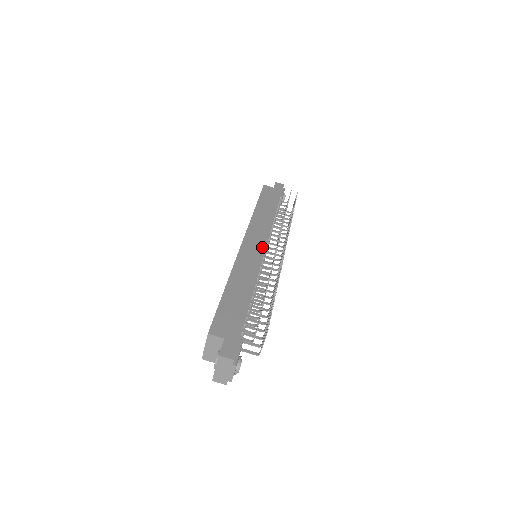
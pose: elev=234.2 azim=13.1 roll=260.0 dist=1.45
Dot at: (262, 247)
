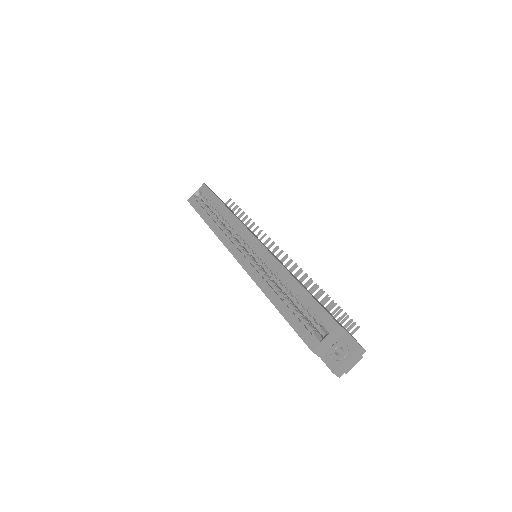
Dot at: occluded
